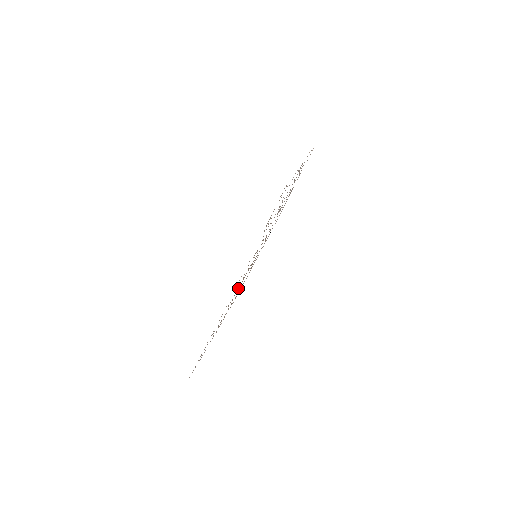
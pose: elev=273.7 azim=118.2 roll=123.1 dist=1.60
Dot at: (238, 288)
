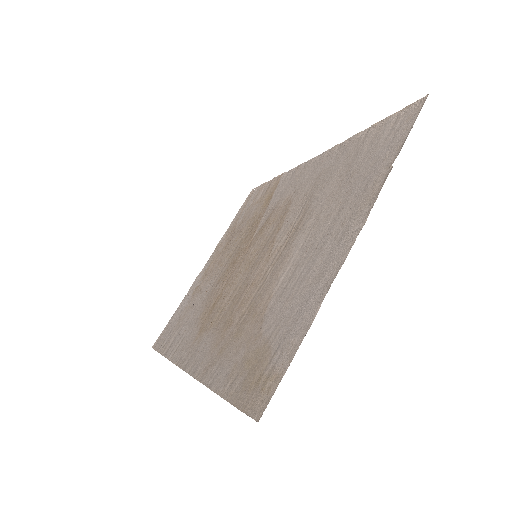
Dot at: (222, 288)
